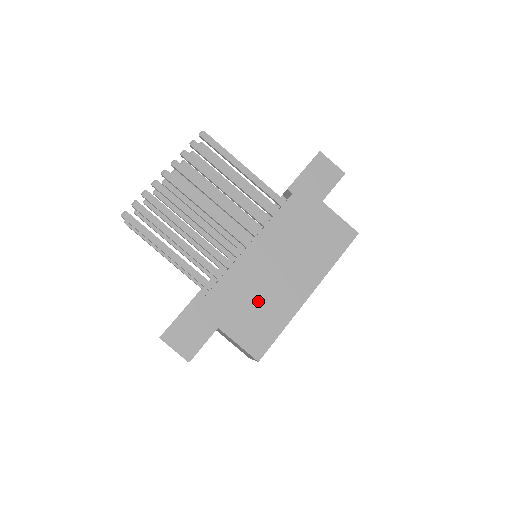
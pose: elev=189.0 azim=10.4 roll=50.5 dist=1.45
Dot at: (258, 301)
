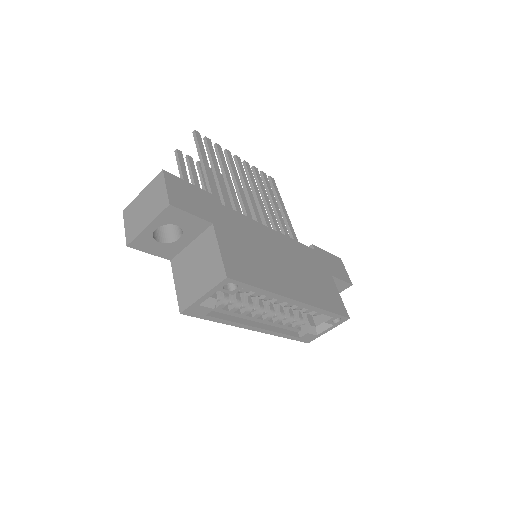
Dot at: (256, 253)
